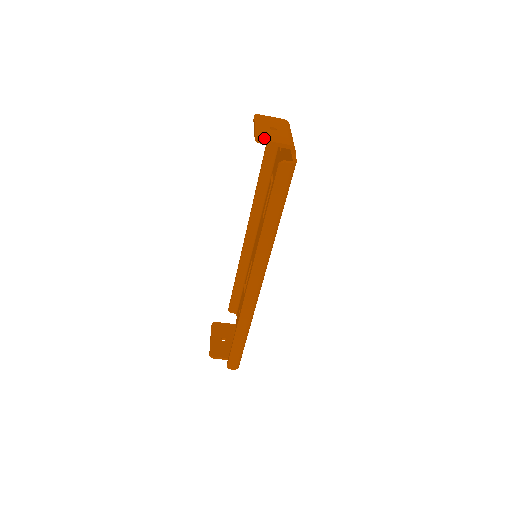
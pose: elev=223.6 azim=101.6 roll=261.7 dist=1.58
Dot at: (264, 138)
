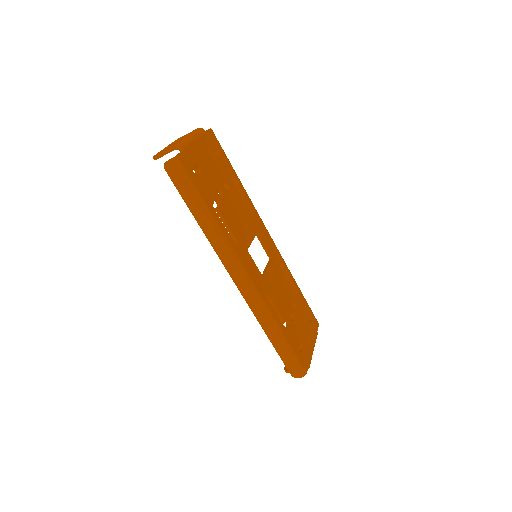
Dot at: (158, 154)
